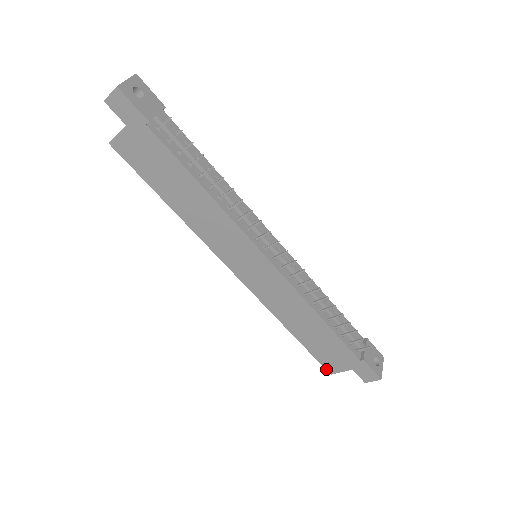
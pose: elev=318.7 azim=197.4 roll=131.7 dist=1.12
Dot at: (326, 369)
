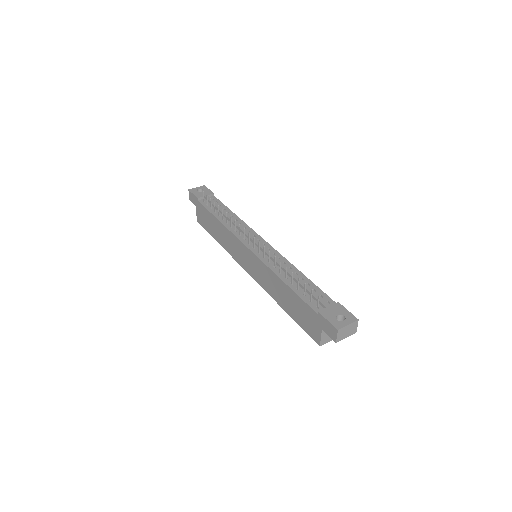
Dot at: (315, 341)
